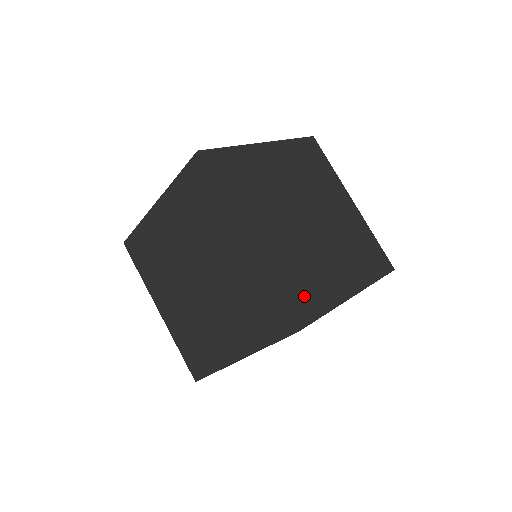
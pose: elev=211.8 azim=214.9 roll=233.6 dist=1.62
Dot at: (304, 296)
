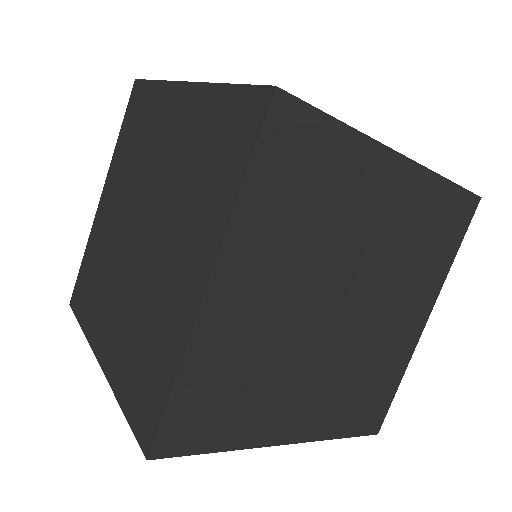
Dot at: occluded
